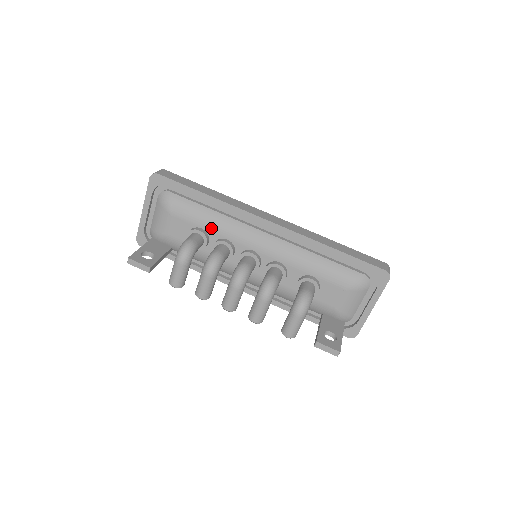
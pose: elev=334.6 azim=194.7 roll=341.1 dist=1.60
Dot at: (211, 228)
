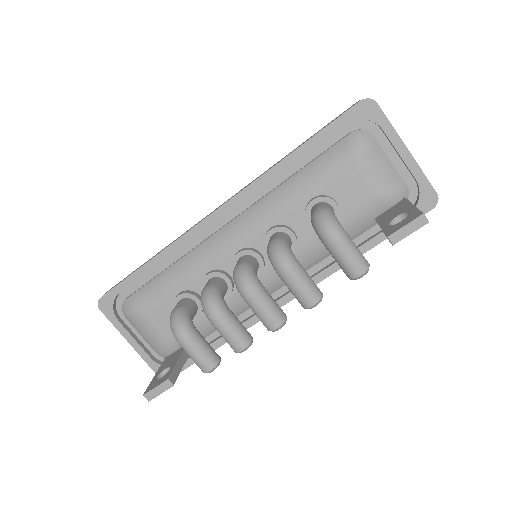
Dot at: (185, 282)
